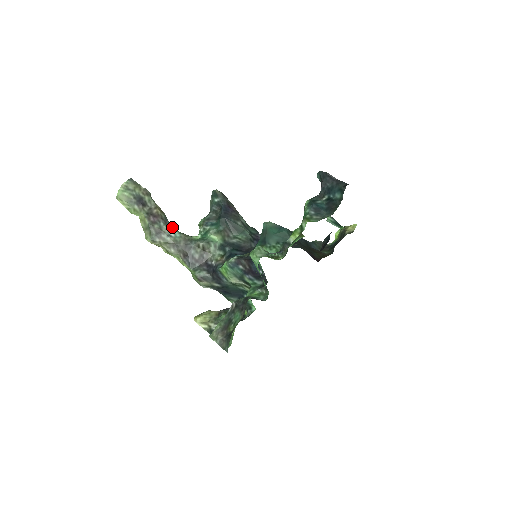
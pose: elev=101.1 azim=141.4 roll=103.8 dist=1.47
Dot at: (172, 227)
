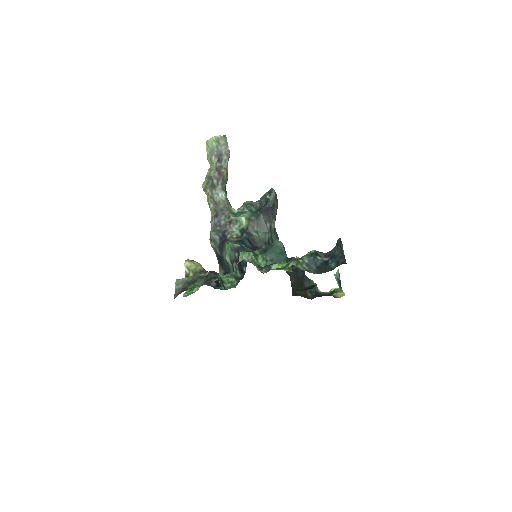
Dot at: (225, 190)
